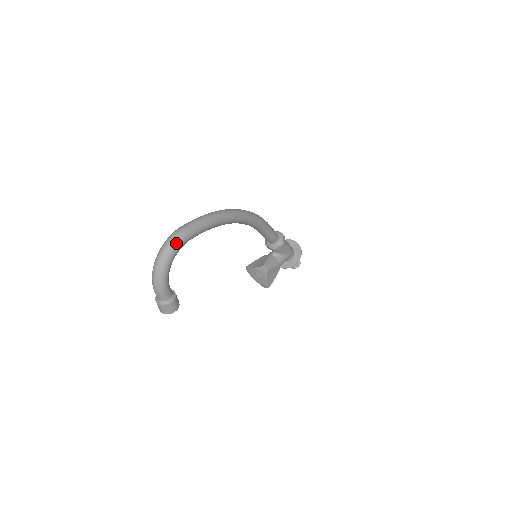
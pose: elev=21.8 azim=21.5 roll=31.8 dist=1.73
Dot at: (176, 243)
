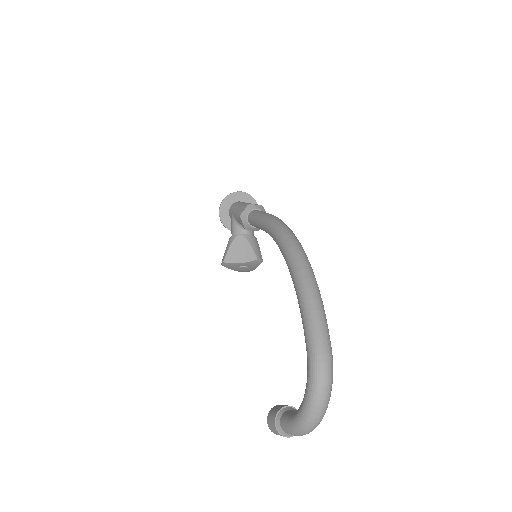
Dot at: (332, 379)
